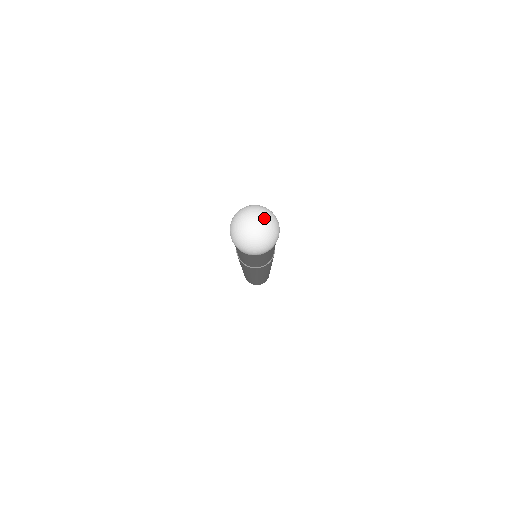
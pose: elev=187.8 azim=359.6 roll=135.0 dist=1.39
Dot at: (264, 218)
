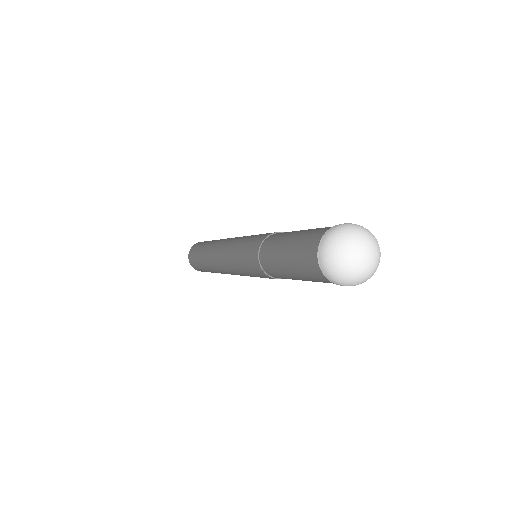
Dot at: (378, 253)
